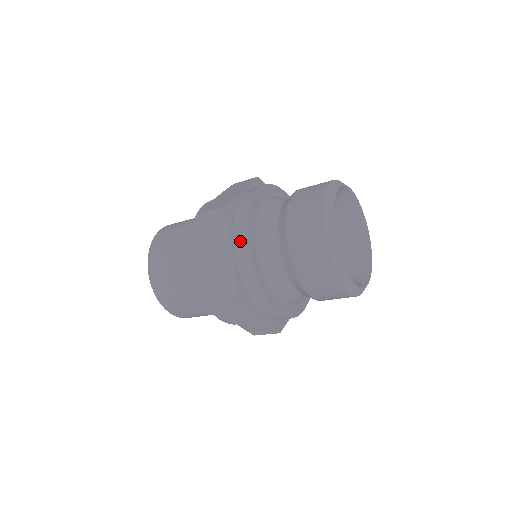
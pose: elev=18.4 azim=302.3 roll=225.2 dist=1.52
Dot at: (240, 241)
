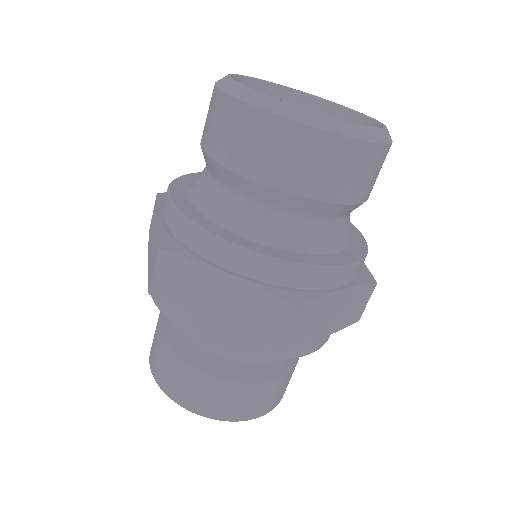
Dot at: occluded
